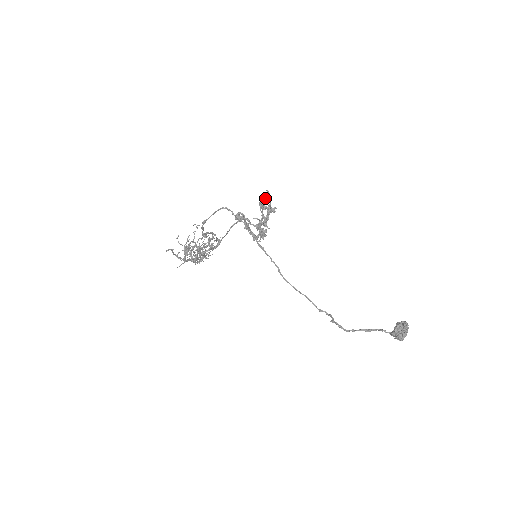
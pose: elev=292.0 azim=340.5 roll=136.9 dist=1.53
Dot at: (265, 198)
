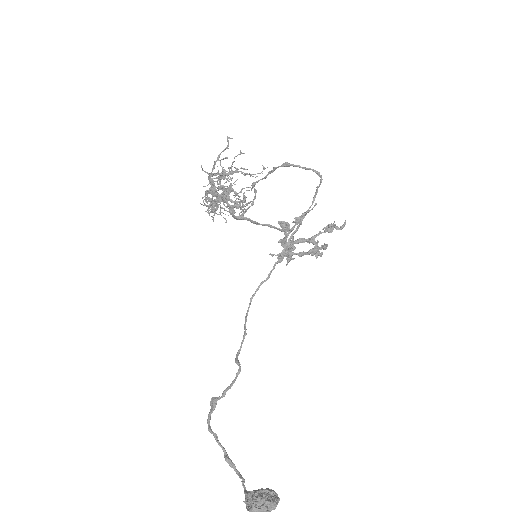
Dot at: (341, 226)
